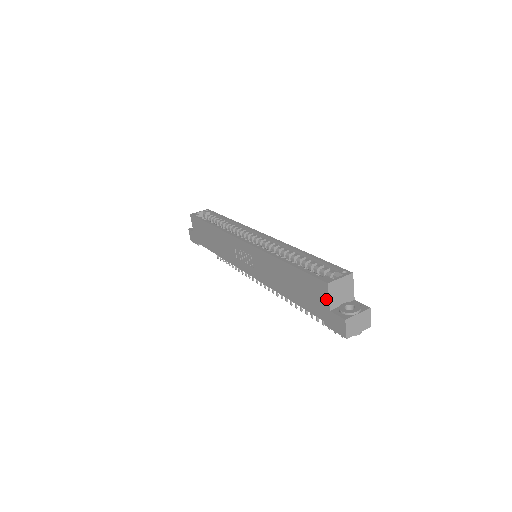
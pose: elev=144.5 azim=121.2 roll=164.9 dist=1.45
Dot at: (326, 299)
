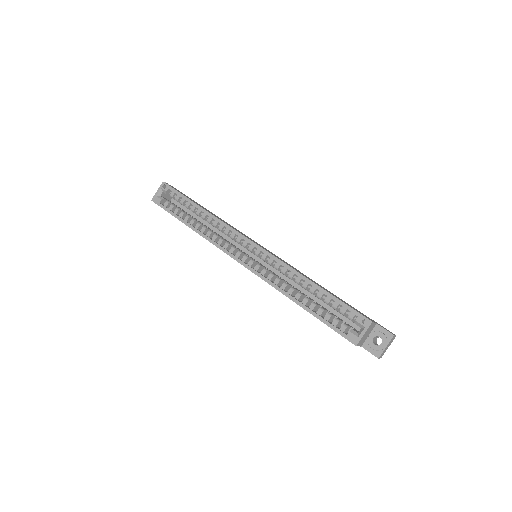
Dot at: occluded
